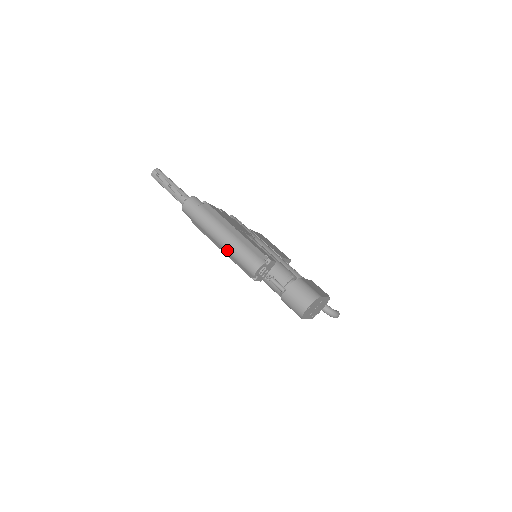
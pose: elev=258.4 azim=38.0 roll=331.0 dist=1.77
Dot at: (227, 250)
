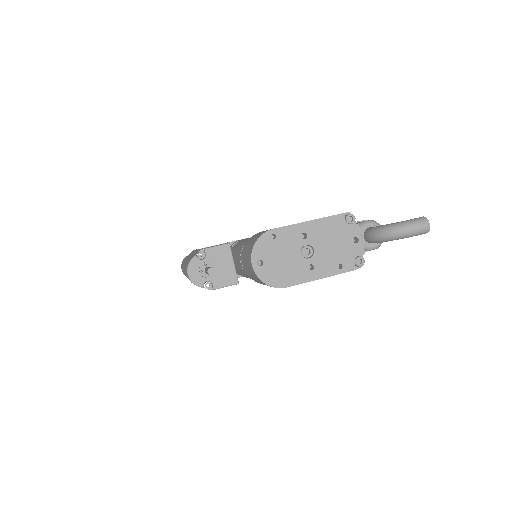
Dot at: occluded
